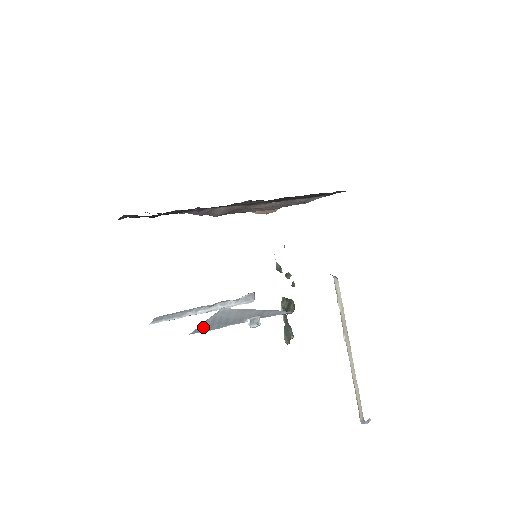
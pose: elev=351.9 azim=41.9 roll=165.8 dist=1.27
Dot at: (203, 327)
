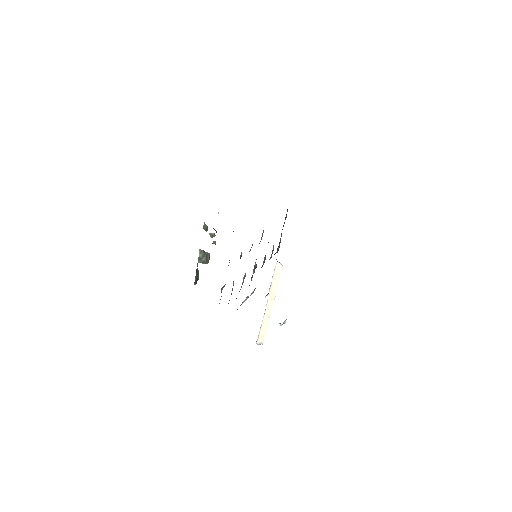
Dot at: occluded
